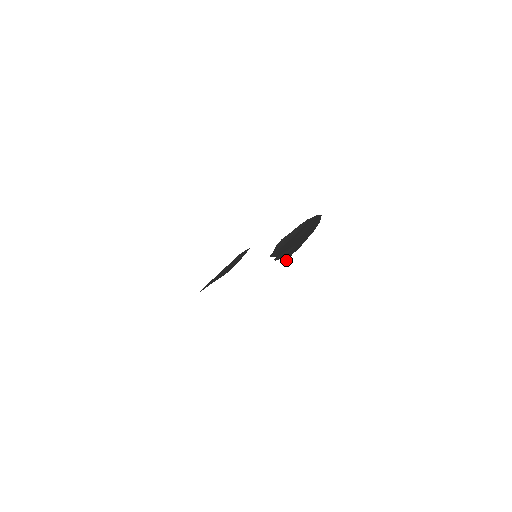
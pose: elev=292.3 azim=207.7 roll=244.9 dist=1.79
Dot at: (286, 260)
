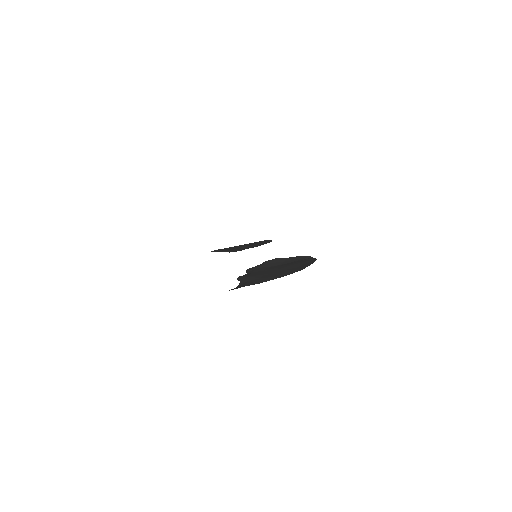
Dot at: (234, 288)
